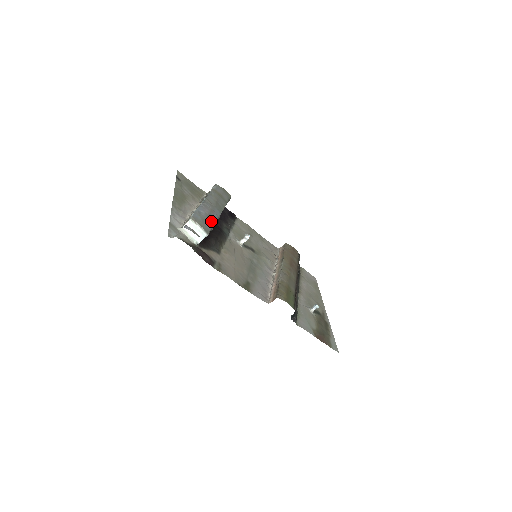
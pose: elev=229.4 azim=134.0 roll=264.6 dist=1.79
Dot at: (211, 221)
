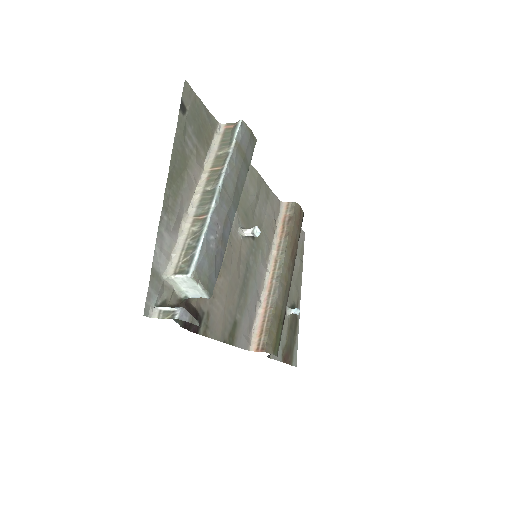
Dot at: (220, 254)
